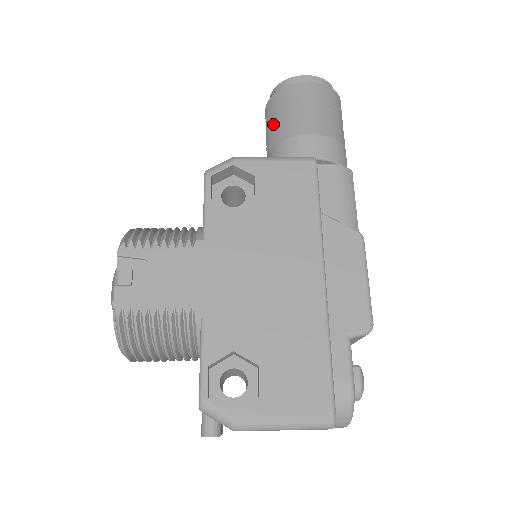
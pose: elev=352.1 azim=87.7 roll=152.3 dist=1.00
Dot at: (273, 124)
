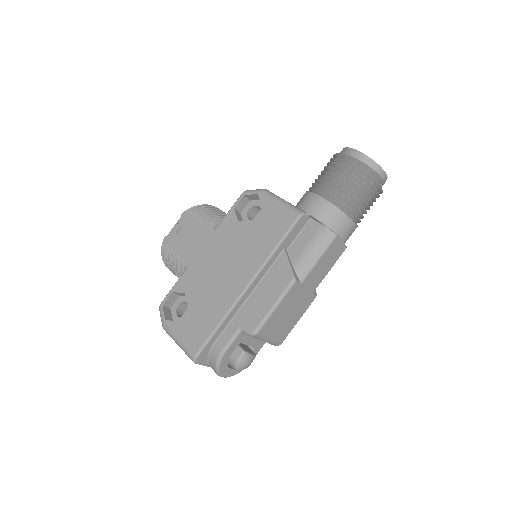
Dot at: (318, 177)
